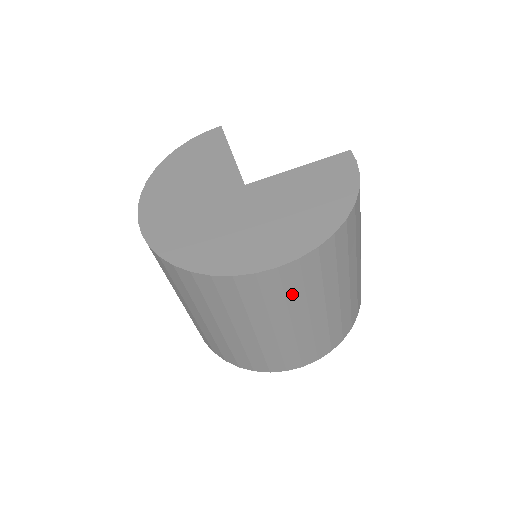
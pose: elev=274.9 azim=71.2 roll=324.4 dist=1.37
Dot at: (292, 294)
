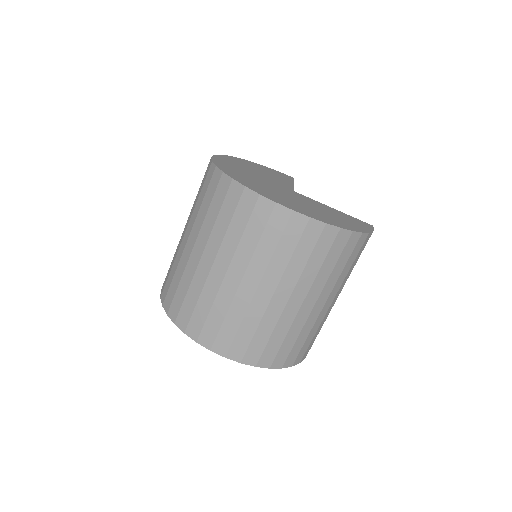
Dot at: (281, 251)
